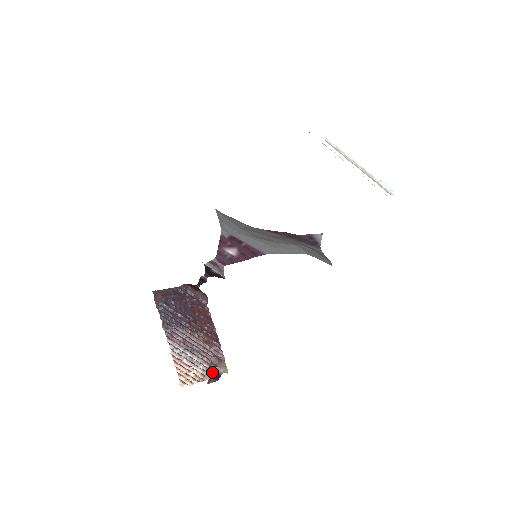
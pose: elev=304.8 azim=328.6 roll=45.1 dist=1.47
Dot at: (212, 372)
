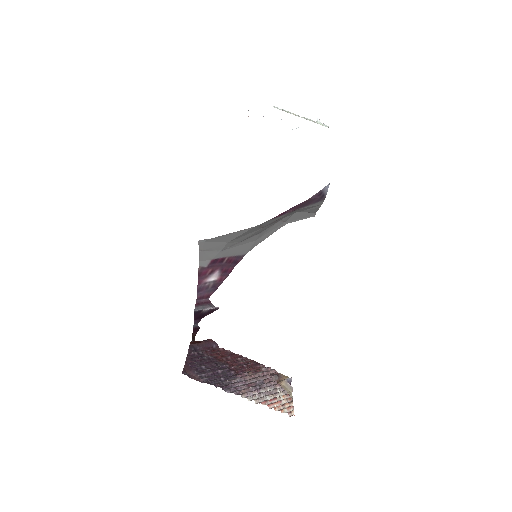
Dot at: (286, 387)
